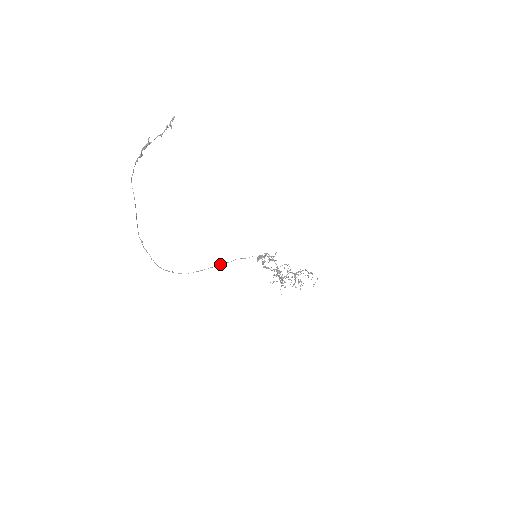
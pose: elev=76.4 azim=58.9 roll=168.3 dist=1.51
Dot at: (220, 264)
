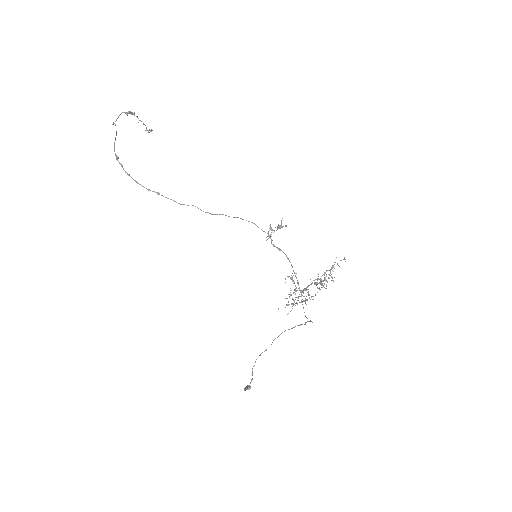
Dot at: (219, 214)
